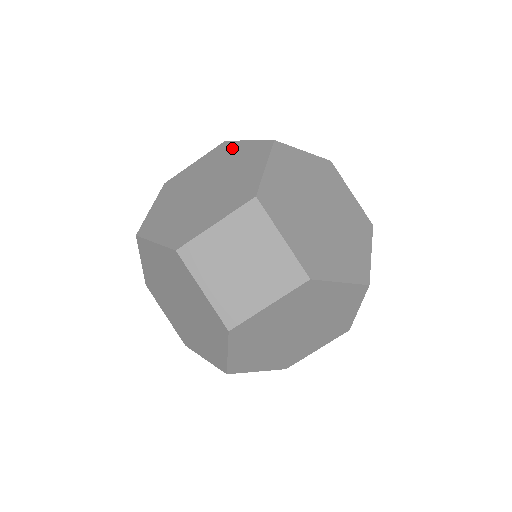
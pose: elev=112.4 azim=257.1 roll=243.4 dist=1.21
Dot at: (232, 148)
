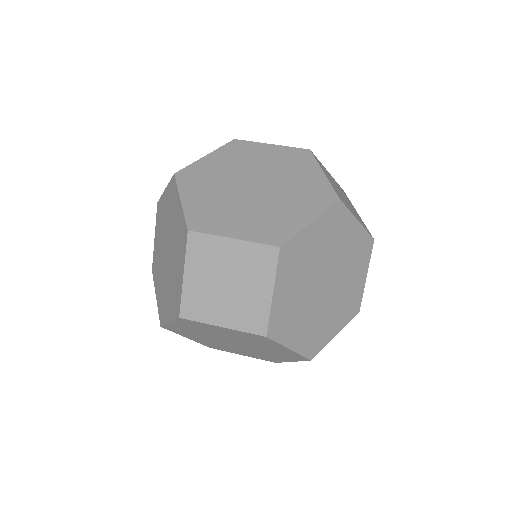
Dot at: (307, 166)
